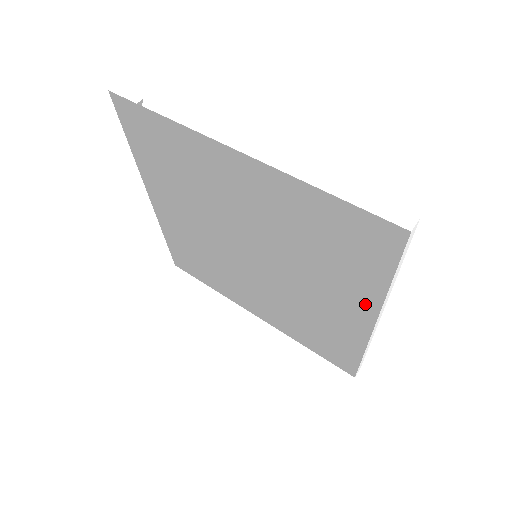
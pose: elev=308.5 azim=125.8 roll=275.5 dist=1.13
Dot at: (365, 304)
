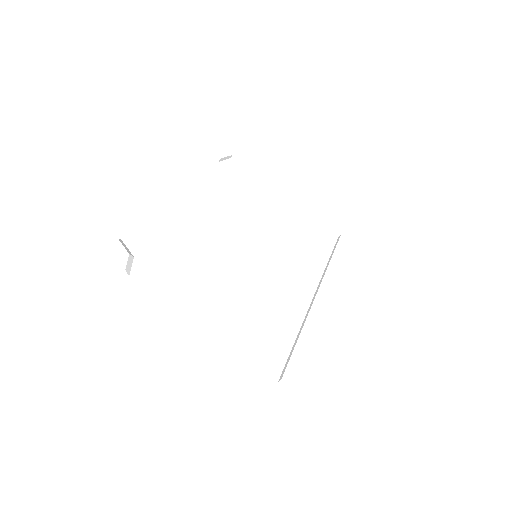
Dot at: (329, 301)
